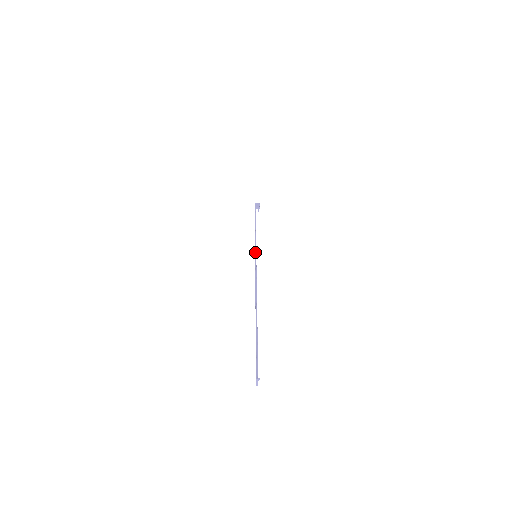
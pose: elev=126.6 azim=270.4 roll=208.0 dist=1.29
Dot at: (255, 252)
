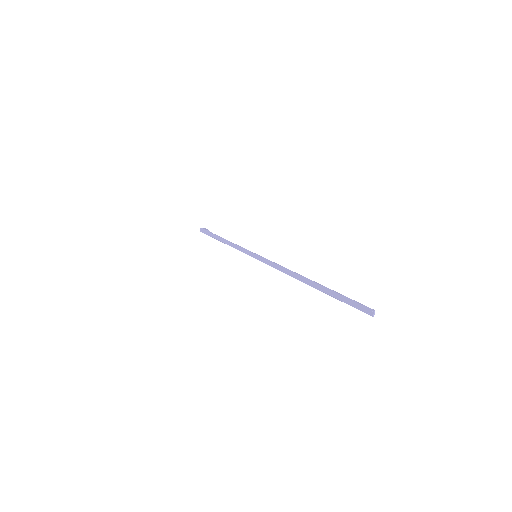
Dot at: (254, 253)
